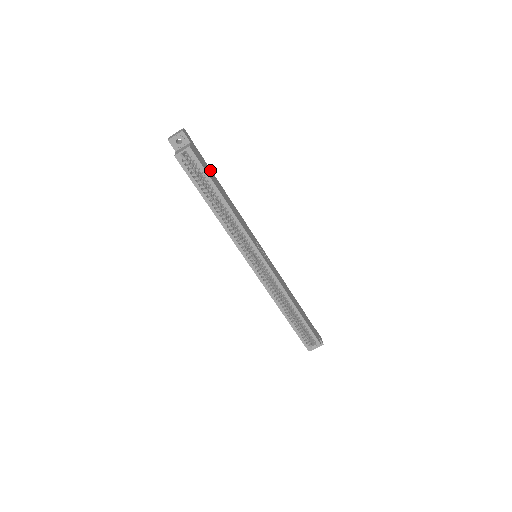
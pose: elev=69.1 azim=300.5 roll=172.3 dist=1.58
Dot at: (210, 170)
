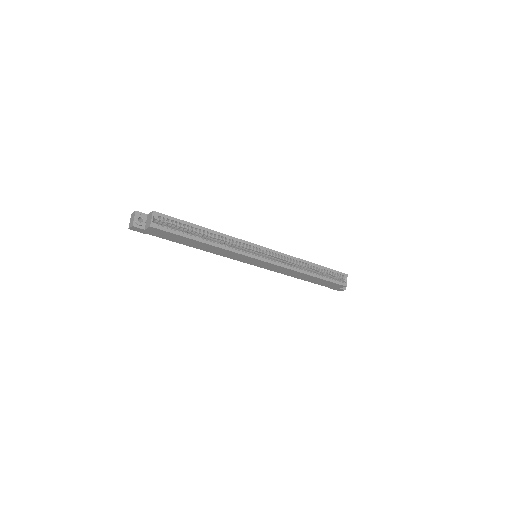
Dot at: occluded
